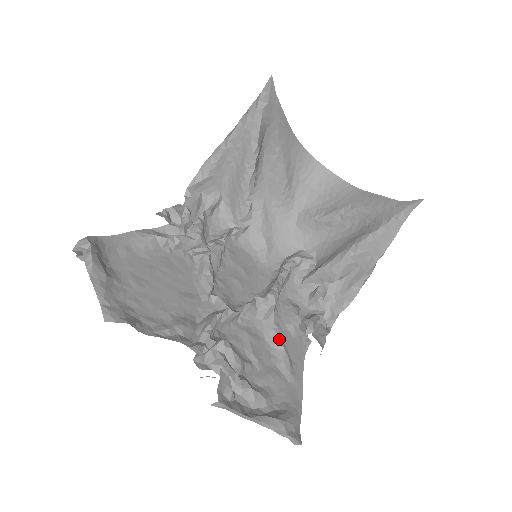
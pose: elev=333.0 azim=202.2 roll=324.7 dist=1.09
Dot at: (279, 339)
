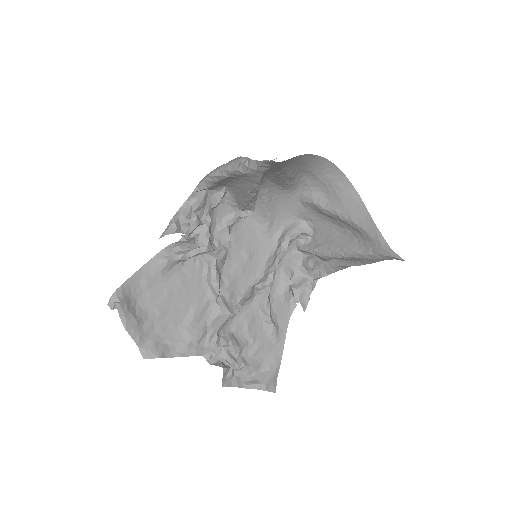
Dot at: (270, 318)
